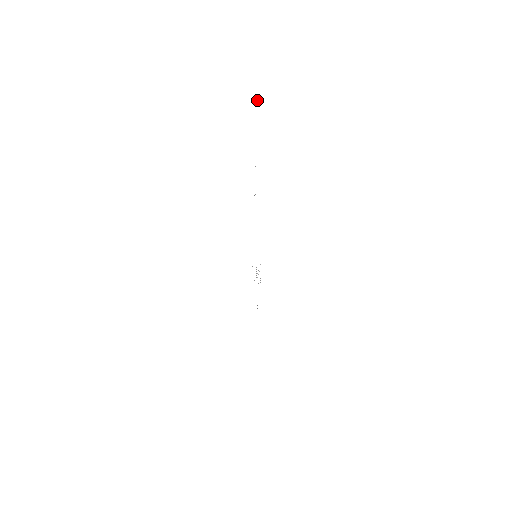
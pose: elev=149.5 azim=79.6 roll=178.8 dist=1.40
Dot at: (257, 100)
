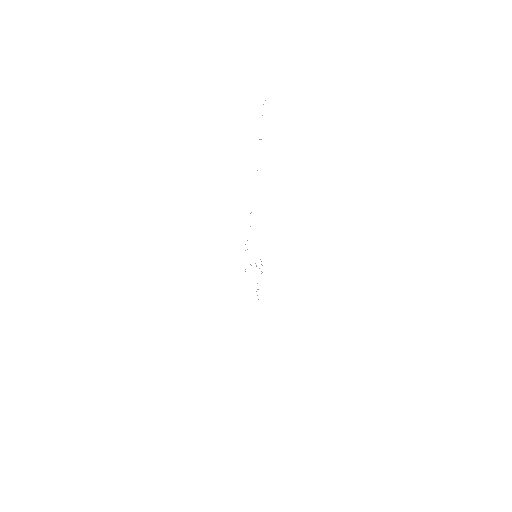
Dot at: occluded
